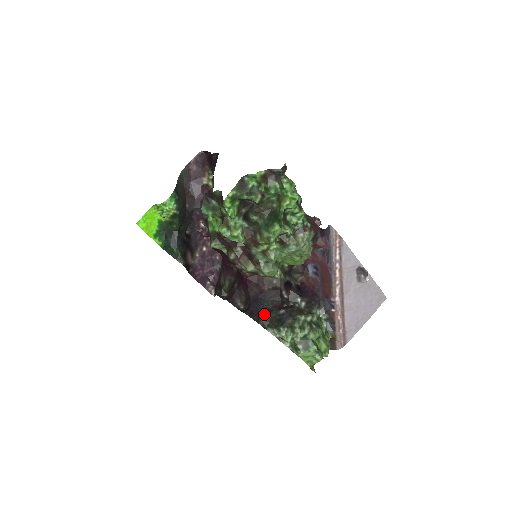
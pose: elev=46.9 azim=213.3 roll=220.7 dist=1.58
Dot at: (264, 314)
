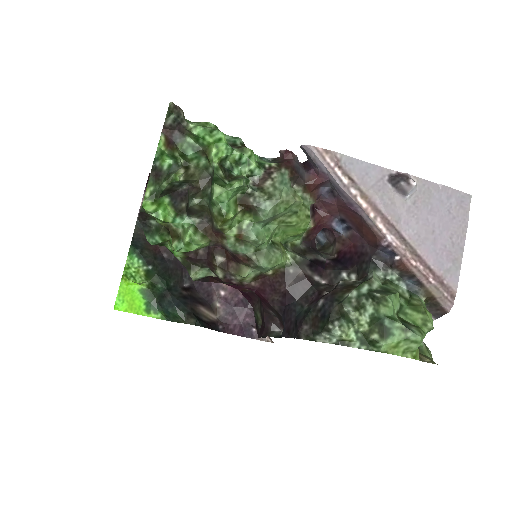
Dot at: (300, 322)
